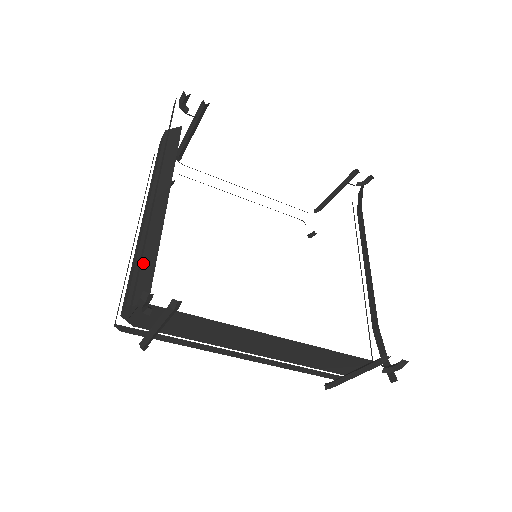
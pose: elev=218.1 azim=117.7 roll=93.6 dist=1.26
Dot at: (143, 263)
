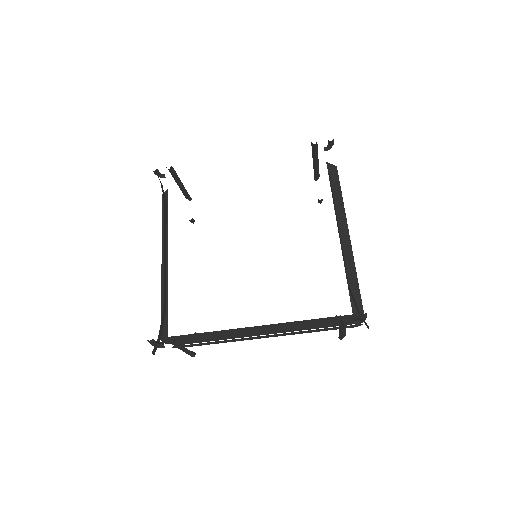
Dot at: (163, 308)
